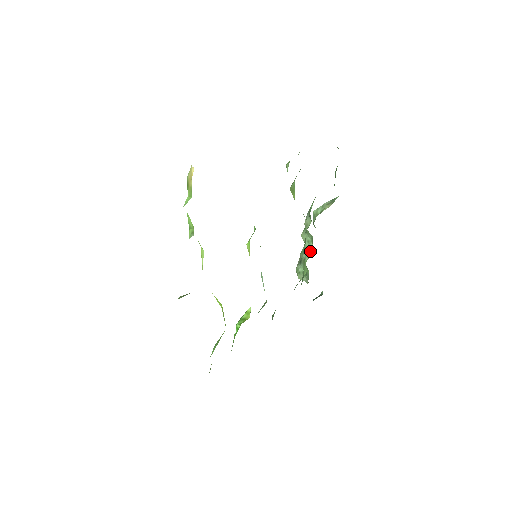
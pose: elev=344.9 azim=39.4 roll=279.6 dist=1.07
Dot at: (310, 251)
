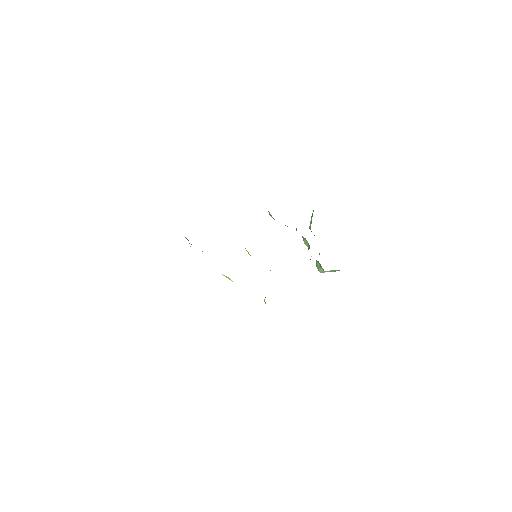
Dot at: (309, 247)
